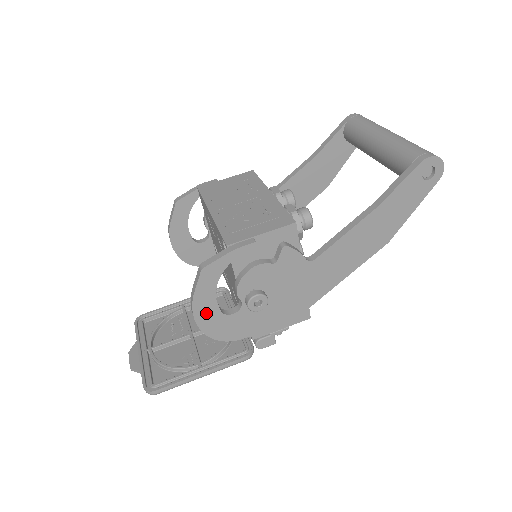
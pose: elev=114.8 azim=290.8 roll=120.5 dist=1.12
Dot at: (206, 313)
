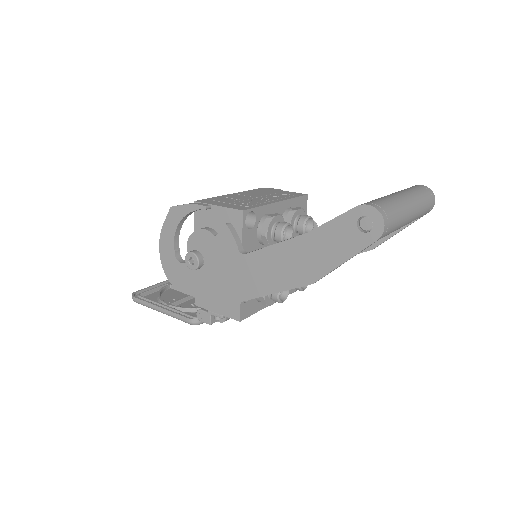
Dot at: (167, 248)
